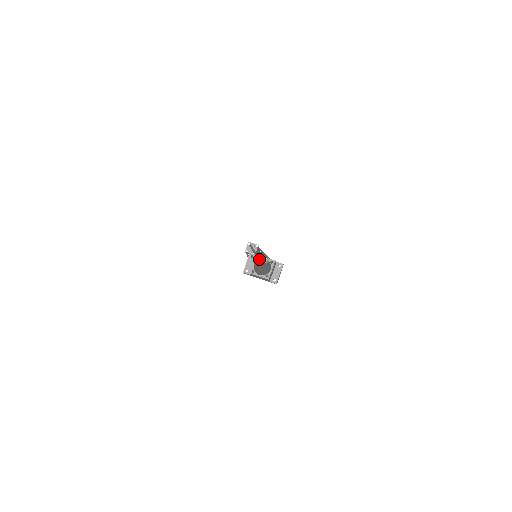
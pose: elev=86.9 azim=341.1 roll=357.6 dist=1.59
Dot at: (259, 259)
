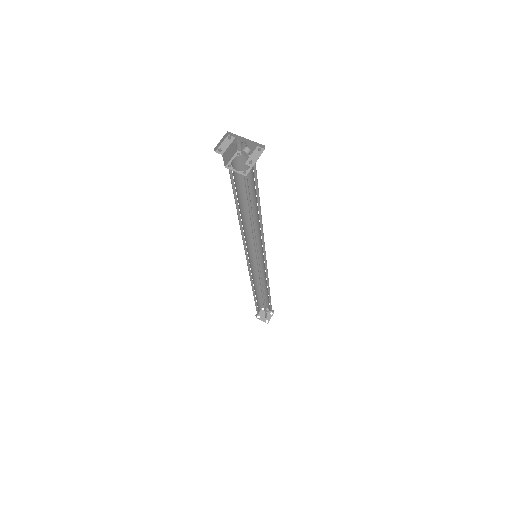
Dot at: occluded
